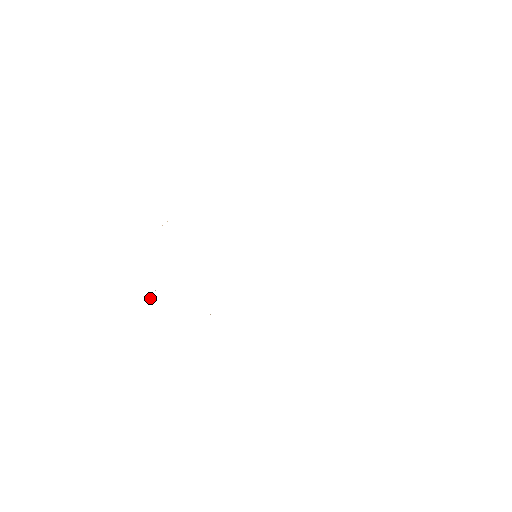
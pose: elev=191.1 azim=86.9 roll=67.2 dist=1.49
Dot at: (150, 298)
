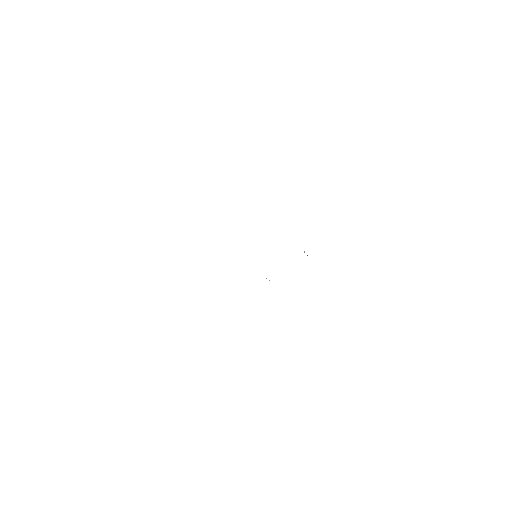
Dot at: occluded
